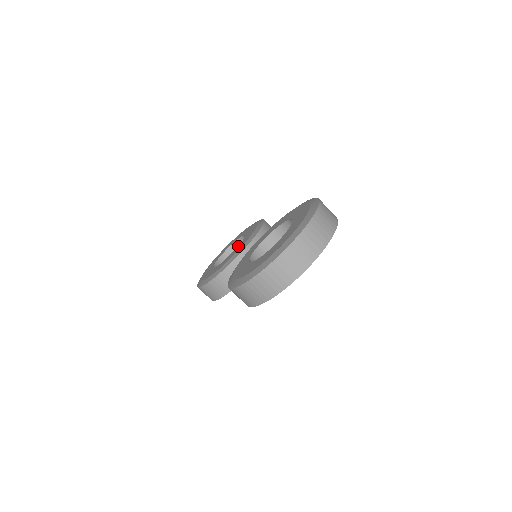
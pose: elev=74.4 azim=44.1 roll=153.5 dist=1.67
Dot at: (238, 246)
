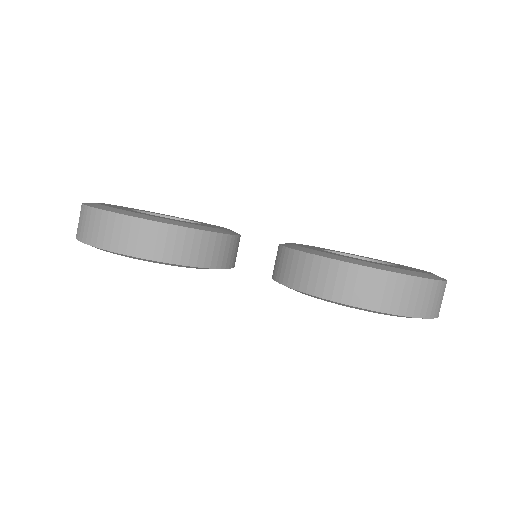
Dot at: occluded
